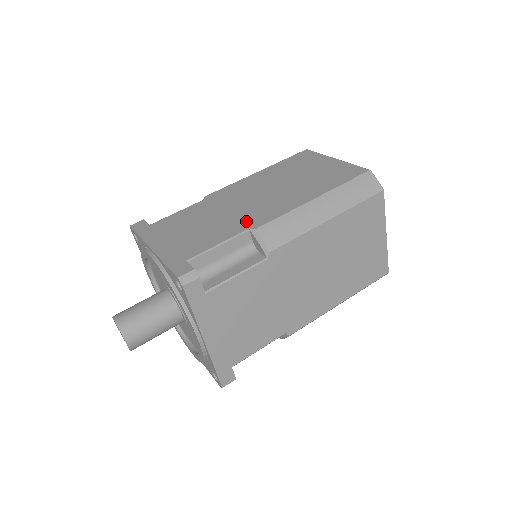
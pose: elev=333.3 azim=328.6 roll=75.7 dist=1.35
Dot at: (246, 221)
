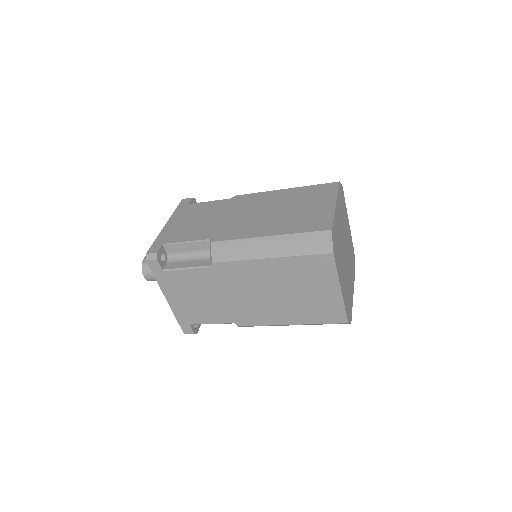
Dot at: (218, 232)
